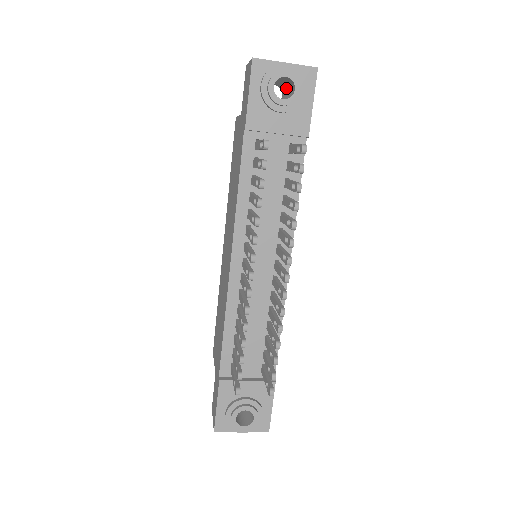
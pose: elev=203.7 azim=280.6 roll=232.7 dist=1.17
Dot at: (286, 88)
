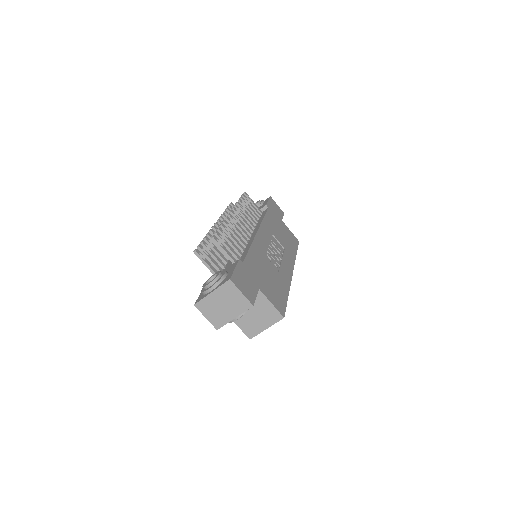
Dot at: occluded
